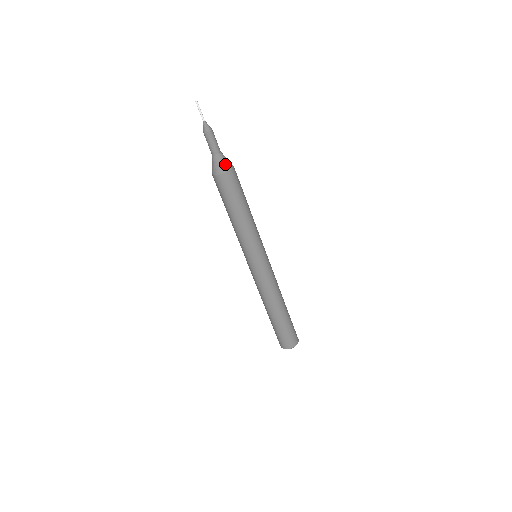
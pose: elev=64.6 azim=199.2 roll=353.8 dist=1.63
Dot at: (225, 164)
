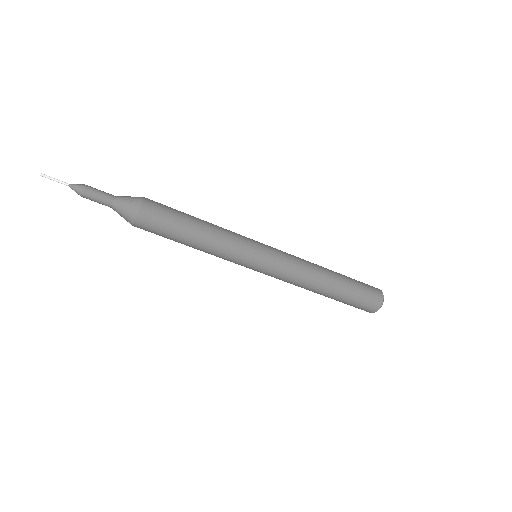
Dot at: (127, 214)
